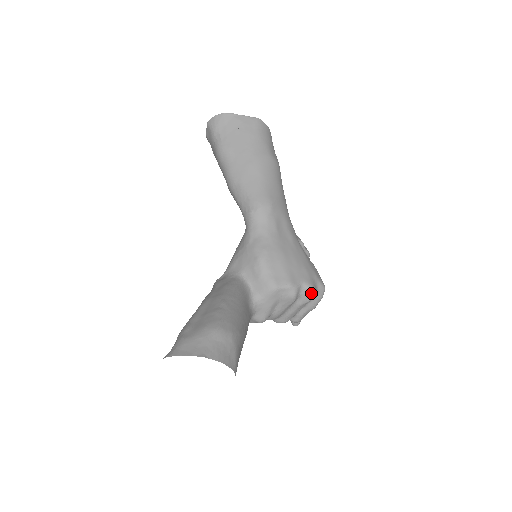
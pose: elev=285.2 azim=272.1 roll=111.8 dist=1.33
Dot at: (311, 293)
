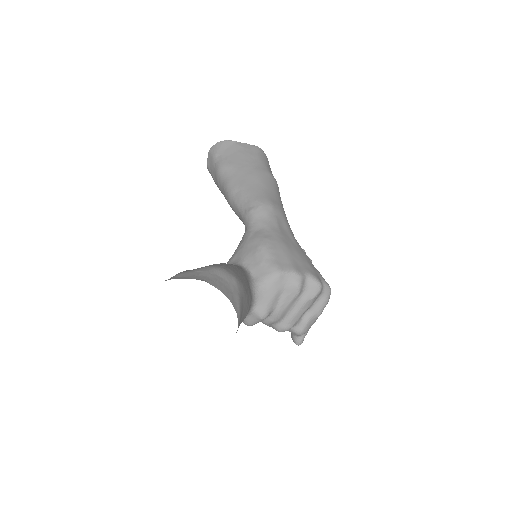
Dot at: (317, 285)
